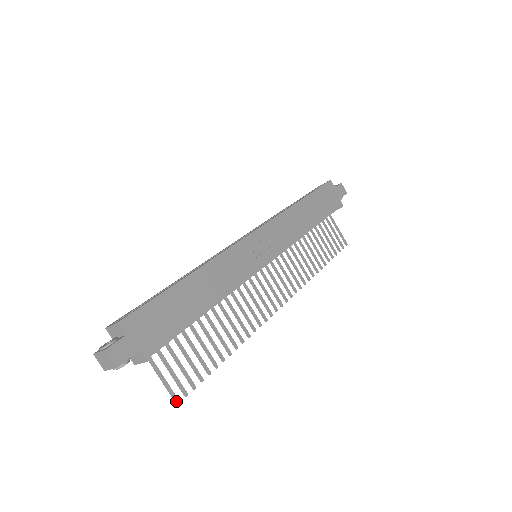
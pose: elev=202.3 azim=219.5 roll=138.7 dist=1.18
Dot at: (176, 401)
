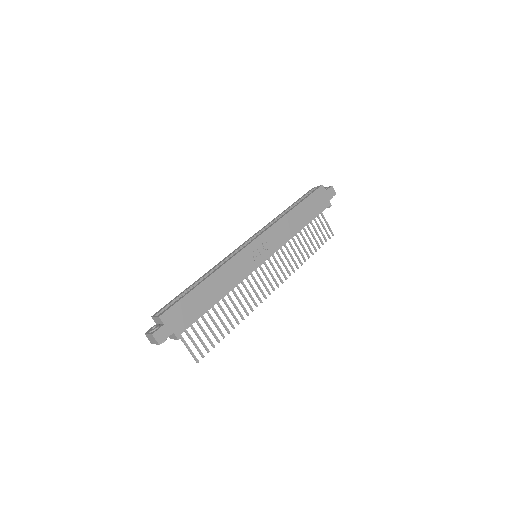
Dot at: (196, 361)
